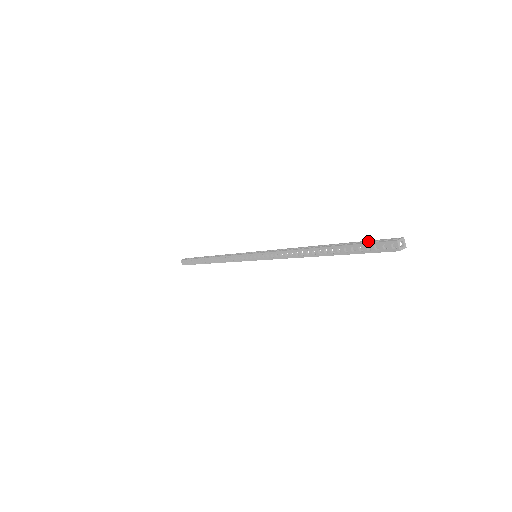
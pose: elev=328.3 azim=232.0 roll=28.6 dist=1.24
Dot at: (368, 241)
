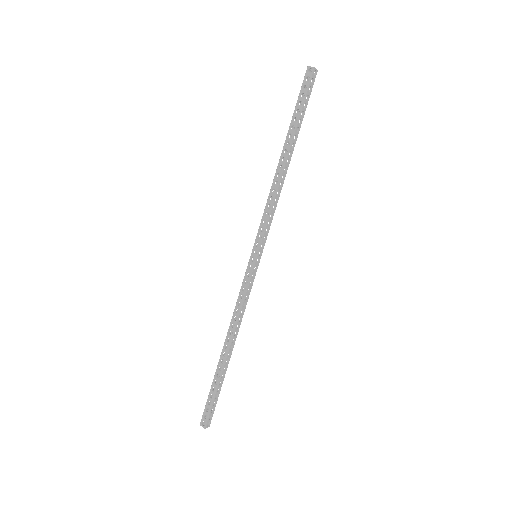
Dot at: (300, 100)
